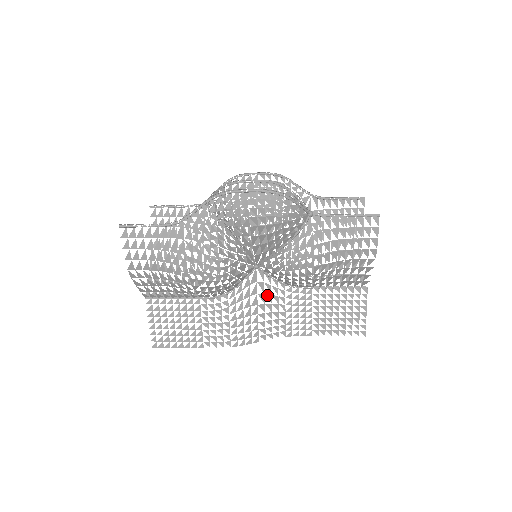
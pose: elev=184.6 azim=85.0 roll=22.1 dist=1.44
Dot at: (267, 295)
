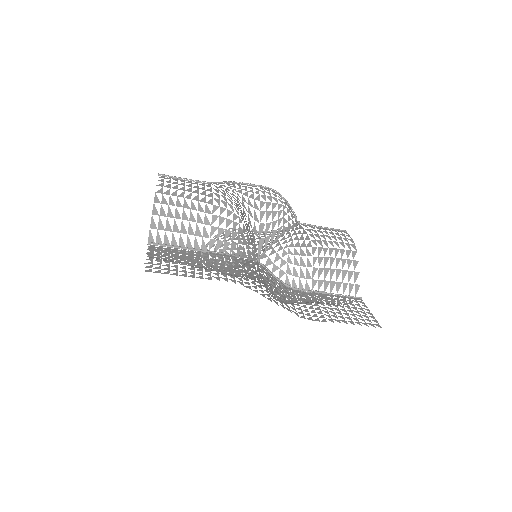
Dot at: (271, 281)
